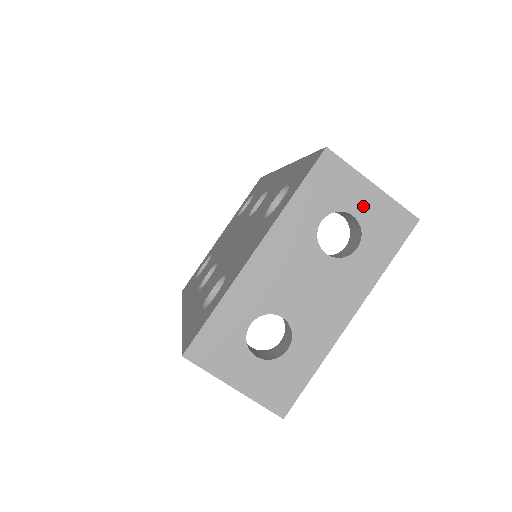
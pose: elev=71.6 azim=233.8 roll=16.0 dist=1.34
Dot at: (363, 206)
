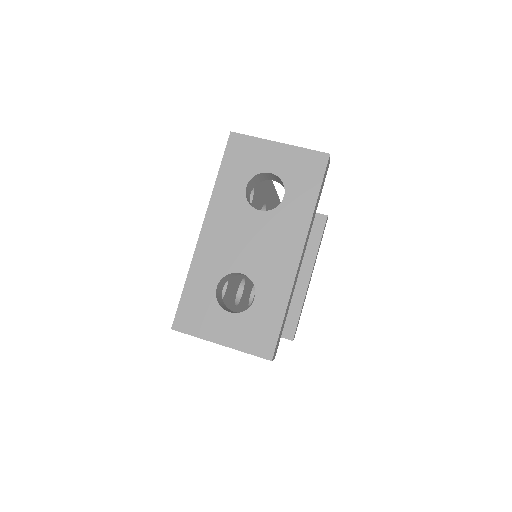
Dot at: (276, 162)
